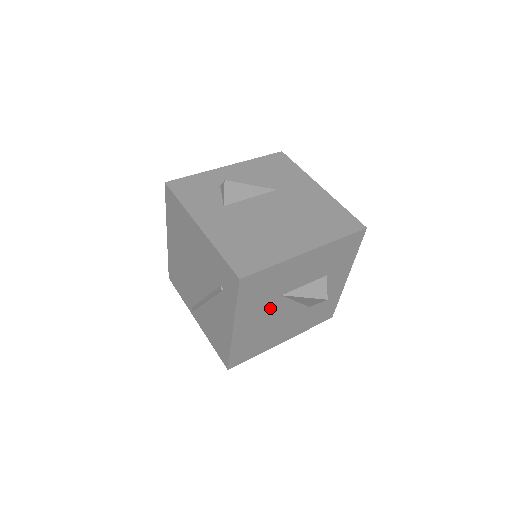
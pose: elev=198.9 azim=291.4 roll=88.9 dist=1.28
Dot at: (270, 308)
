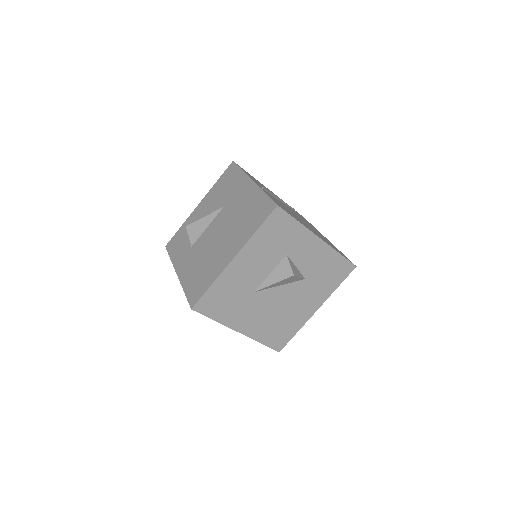
Dot at: (256, 304)
